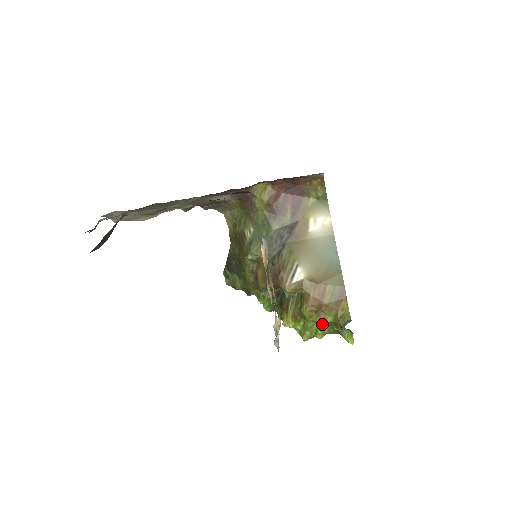
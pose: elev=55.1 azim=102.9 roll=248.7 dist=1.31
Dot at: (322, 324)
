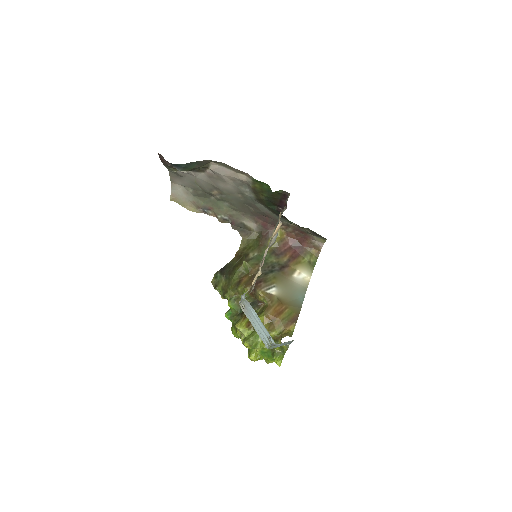
Dot at: occluded
